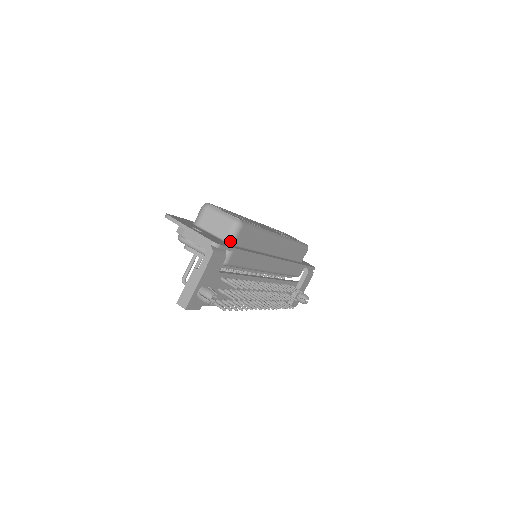
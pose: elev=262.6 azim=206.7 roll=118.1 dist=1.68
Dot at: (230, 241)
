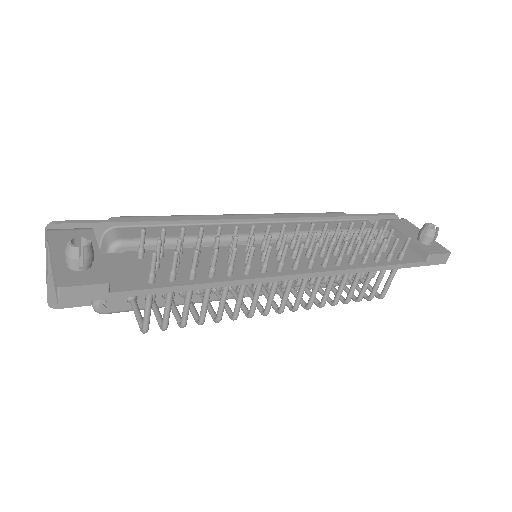
Dot at: occluded
